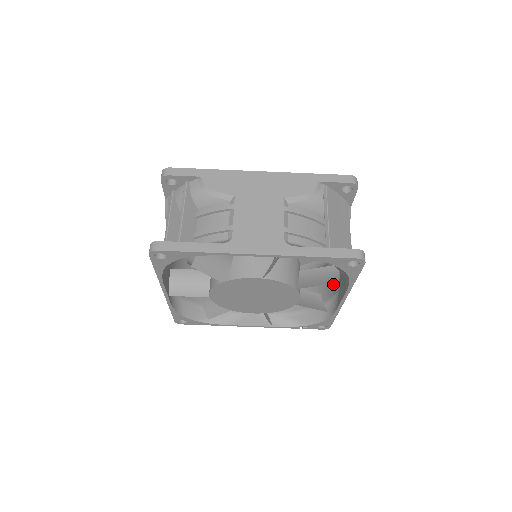
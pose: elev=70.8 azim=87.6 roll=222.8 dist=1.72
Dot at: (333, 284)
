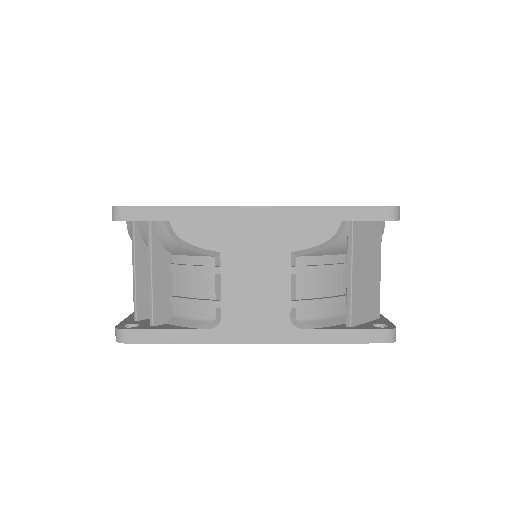
Dot at: occluded
